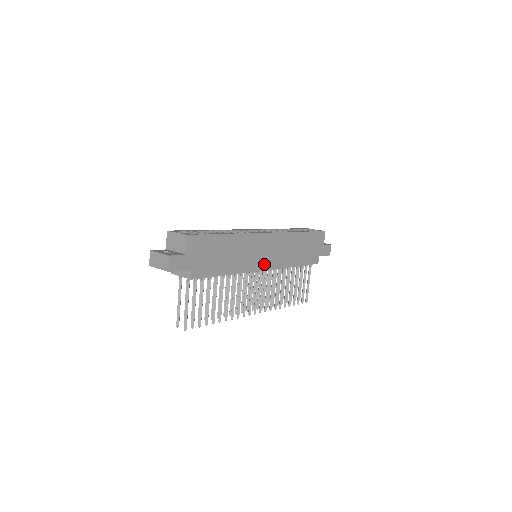
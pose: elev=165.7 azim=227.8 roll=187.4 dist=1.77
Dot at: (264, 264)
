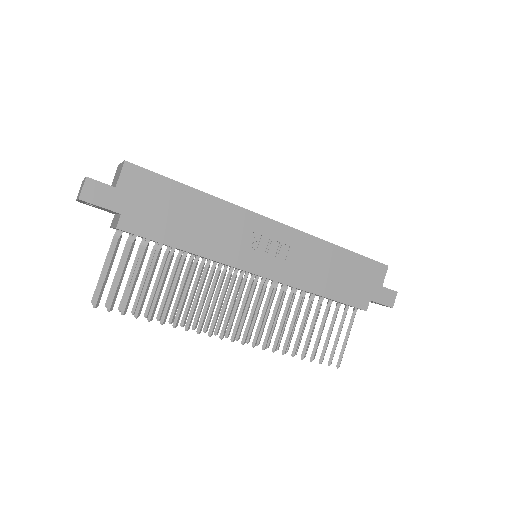
Dot at: (259, 265)
